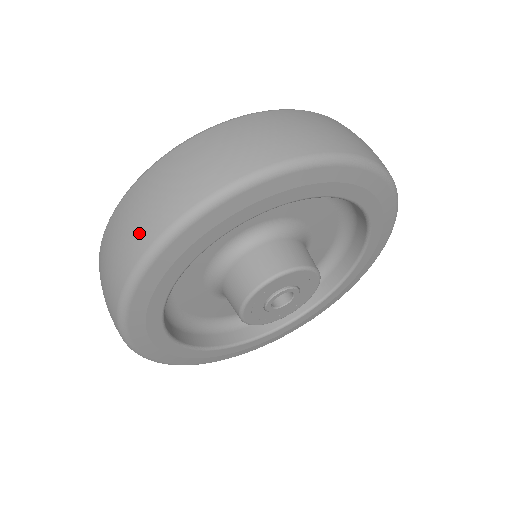
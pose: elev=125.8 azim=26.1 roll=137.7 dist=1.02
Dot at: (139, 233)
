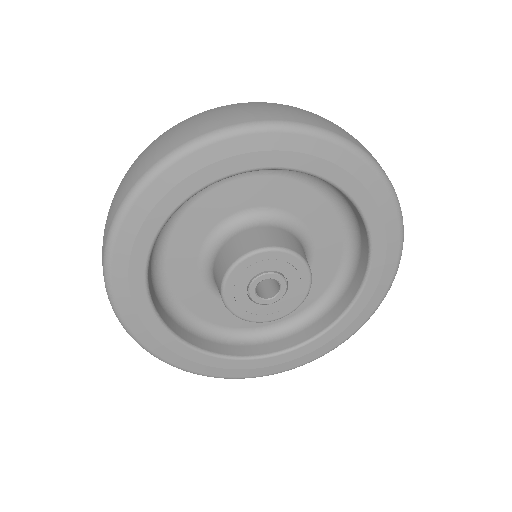
Dot at: (236, 115)
